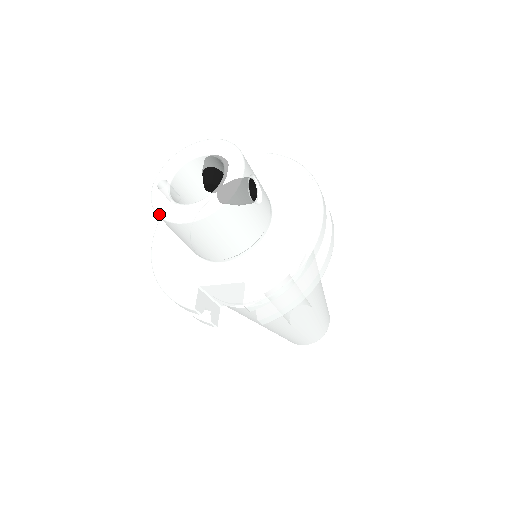
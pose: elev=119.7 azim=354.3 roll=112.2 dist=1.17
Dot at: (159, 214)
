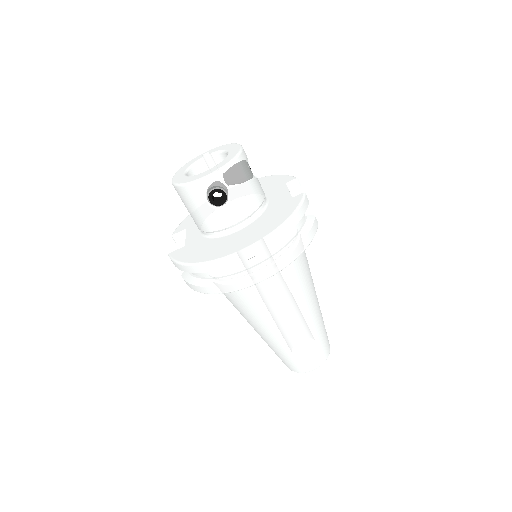
Dot at: (182, 167)
